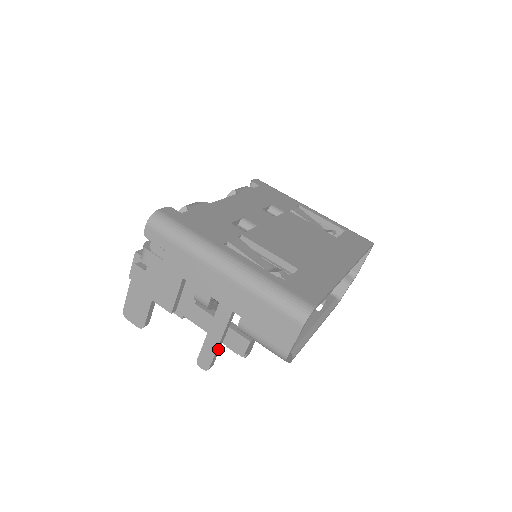
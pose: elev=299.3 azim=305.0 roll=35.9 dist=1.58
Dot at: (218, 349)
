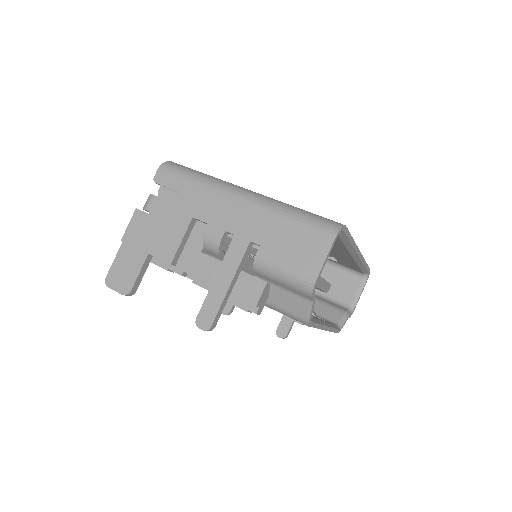
Dot at: (225, 299)
